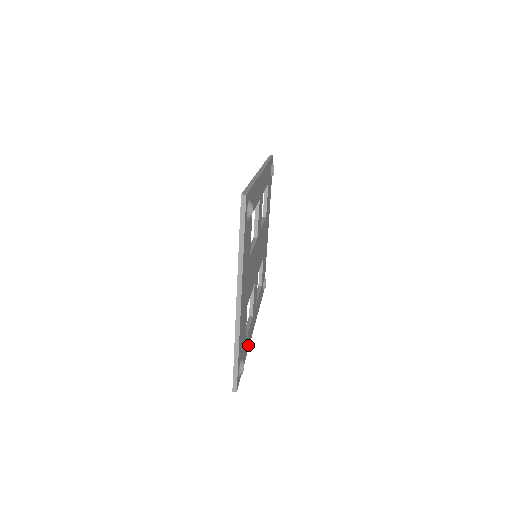
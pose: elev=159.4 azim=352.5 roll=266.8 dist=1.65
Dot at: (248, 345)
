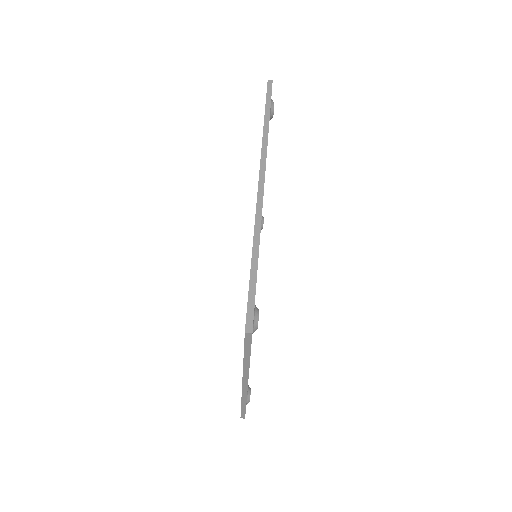
Dot at: occluded
